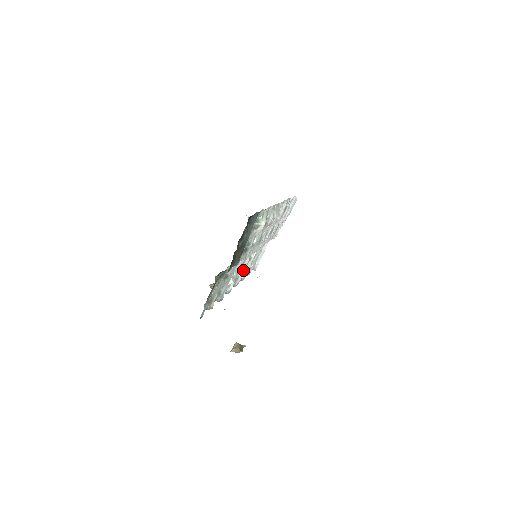
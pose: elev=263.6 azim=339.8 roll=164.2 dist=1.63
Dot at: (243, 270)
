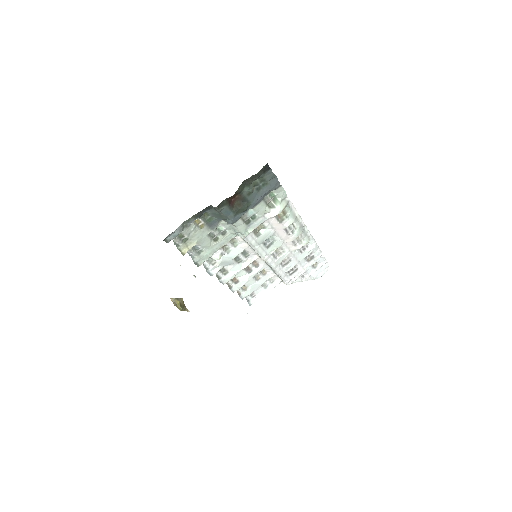
Dot at: (237, 271)
